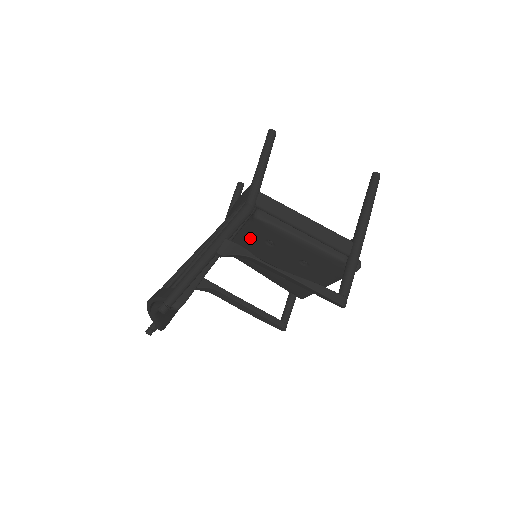
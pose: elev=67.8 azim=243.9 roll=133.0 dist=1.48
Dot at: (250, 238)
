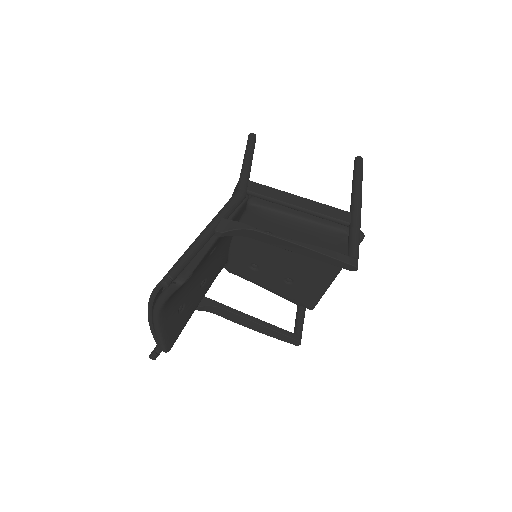
Dot at: occluded
